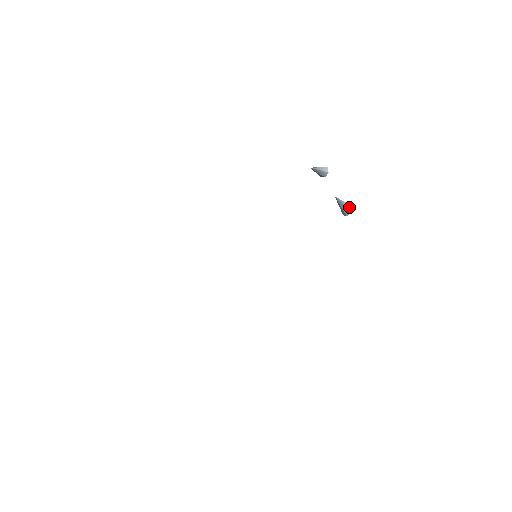
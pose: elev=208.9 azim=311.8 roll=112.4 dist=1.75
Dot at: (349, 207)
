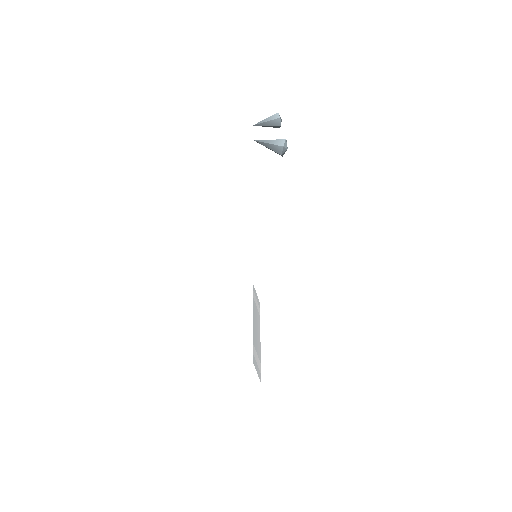
Dot at: (277, 143)
